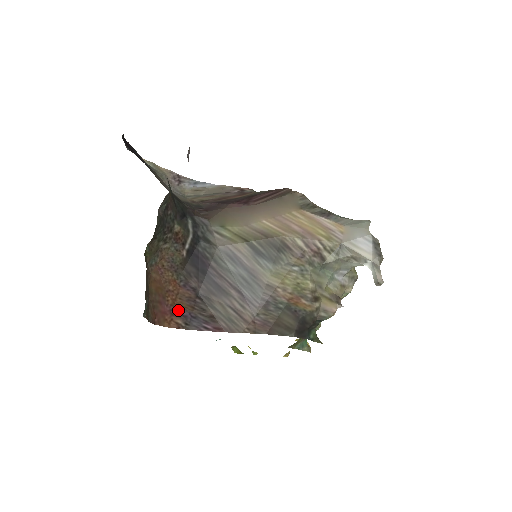
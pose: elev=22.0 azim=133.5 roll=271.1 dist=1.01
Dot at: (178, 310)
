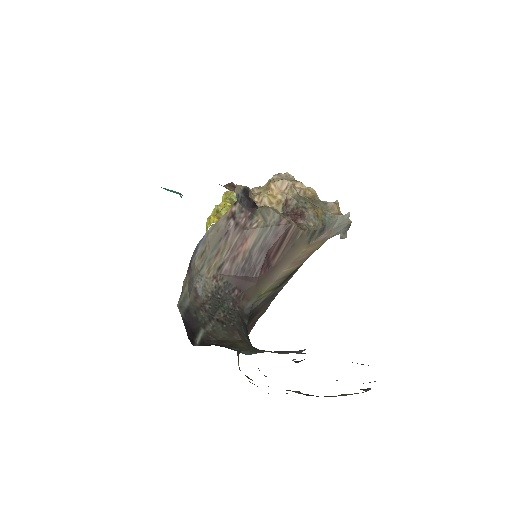
Dot at: occluded
